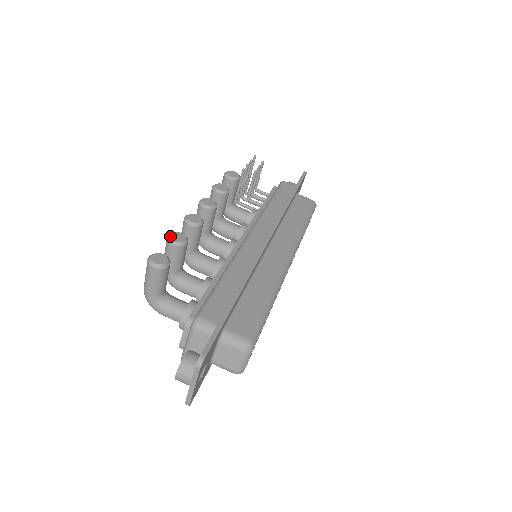
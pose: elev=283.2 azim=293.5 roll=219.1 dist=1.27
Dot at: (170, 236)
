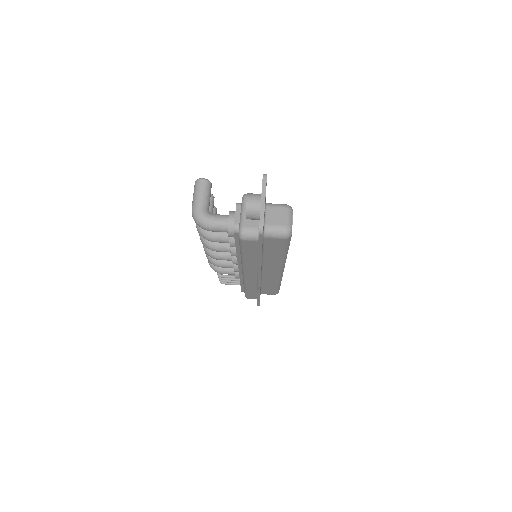
Dot at: occluded
